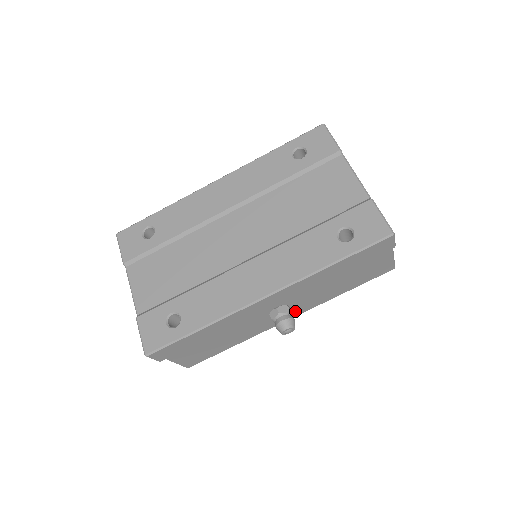
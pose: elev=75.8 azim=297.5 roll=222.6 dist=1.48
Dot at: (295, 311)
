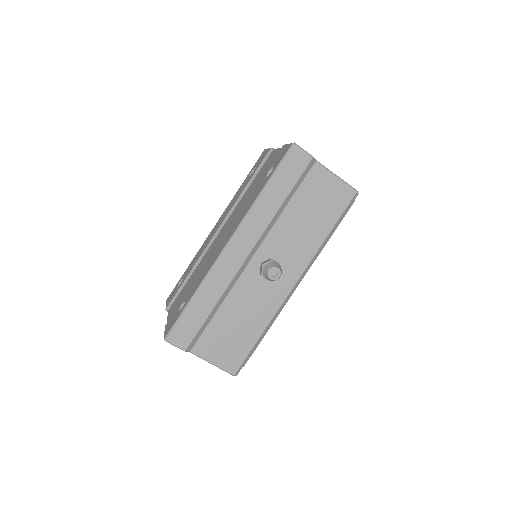
Dot at: (291, 270)
